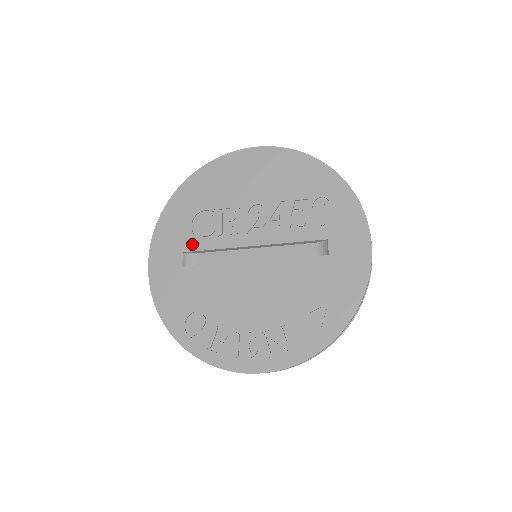
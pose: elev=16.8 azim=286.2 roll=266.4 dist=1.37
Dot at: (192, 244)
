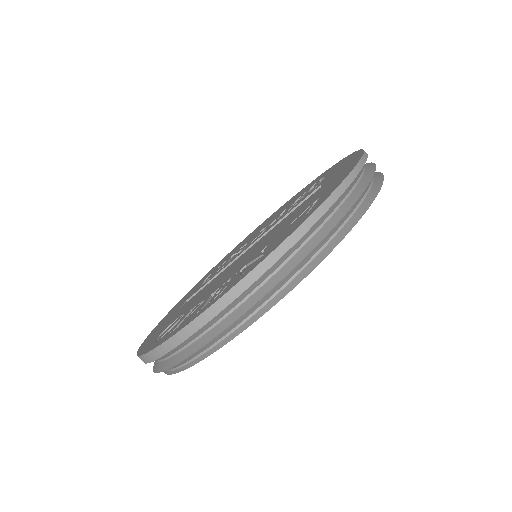
Dot at: (196, 290)
